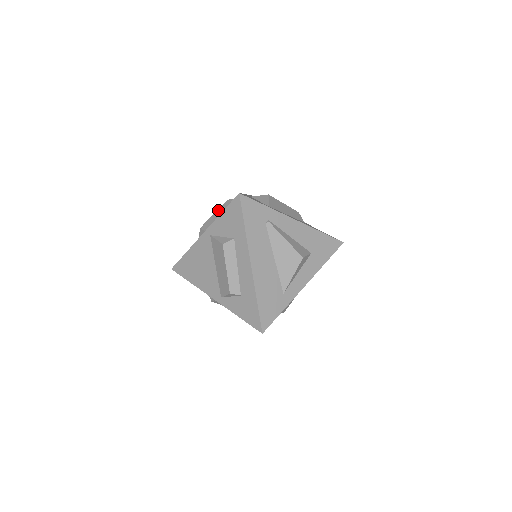
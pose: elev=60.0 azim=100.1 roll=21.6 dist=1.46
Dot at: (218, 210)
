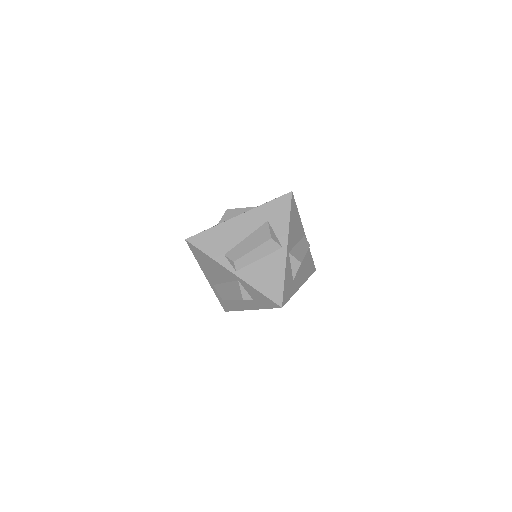
Dot at: (257, 248)
